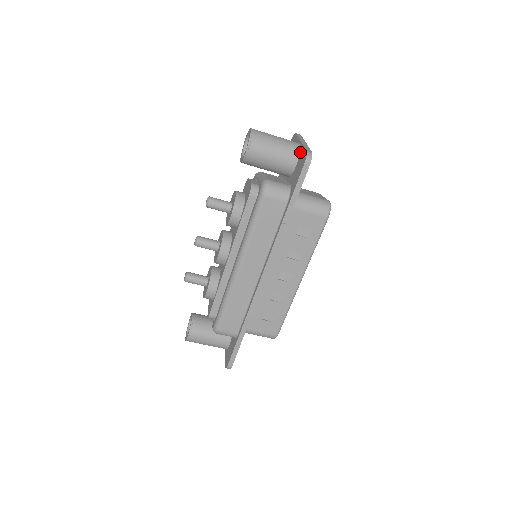
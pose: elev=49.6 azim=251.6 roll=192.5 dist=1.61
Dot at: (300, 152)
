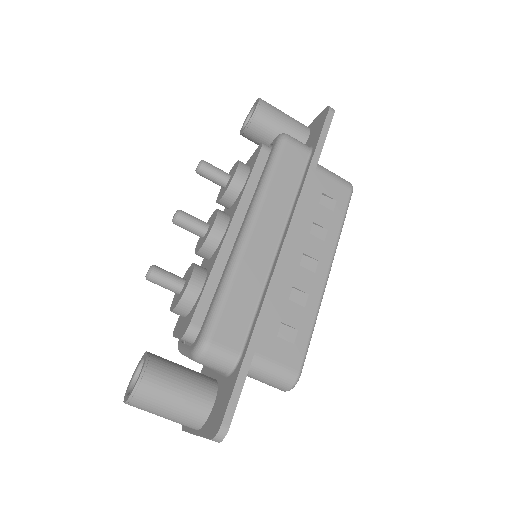
Dot at: (311, 126)
